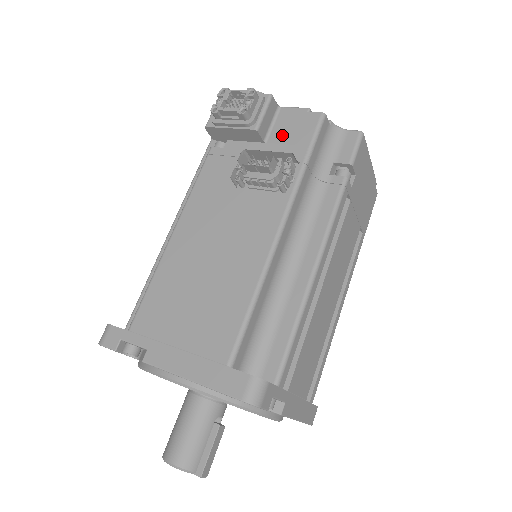
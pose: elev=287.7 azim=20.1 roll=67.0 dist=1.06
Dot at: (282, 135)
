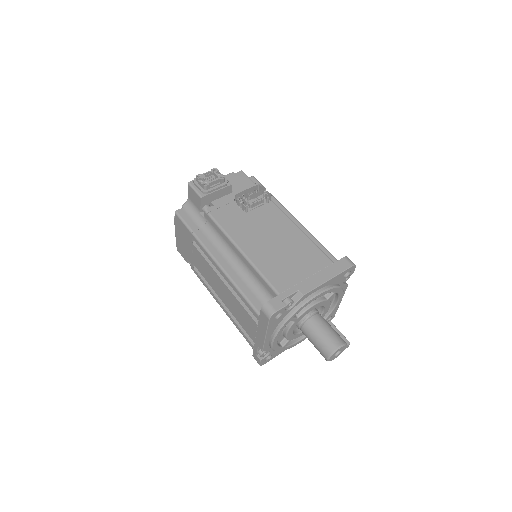
Dot at: (236, 186)
